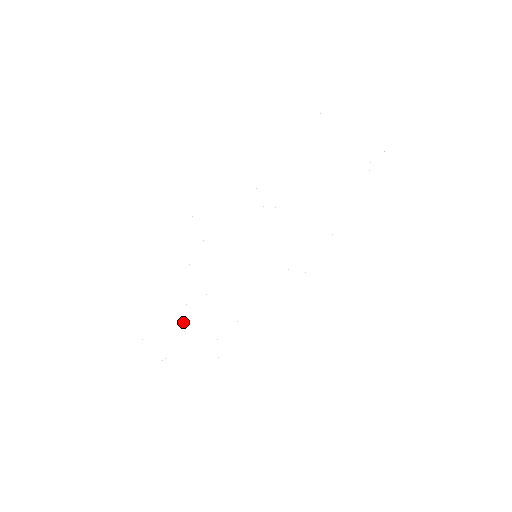
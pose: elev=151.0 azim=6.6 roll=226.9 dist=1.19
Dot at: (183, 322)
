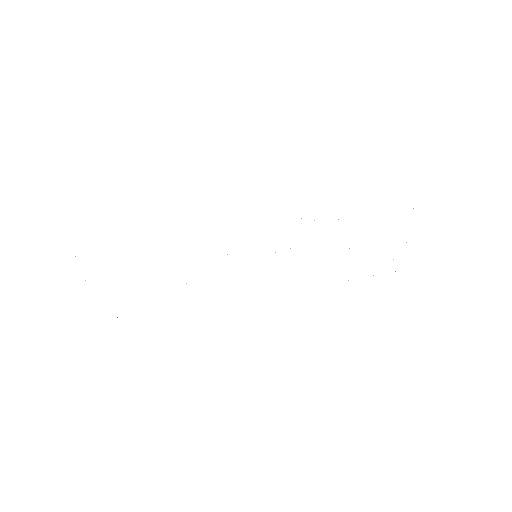
Dot at: occluded
